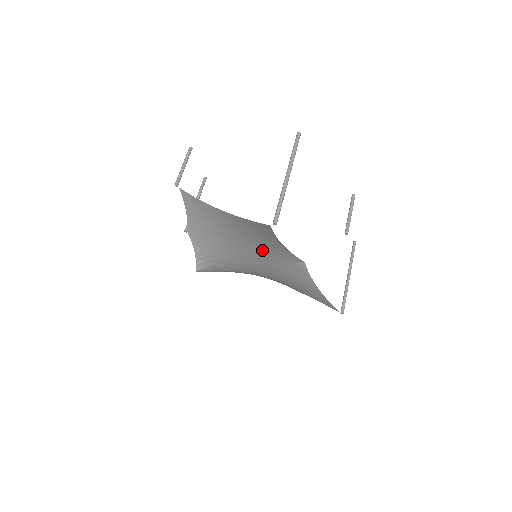
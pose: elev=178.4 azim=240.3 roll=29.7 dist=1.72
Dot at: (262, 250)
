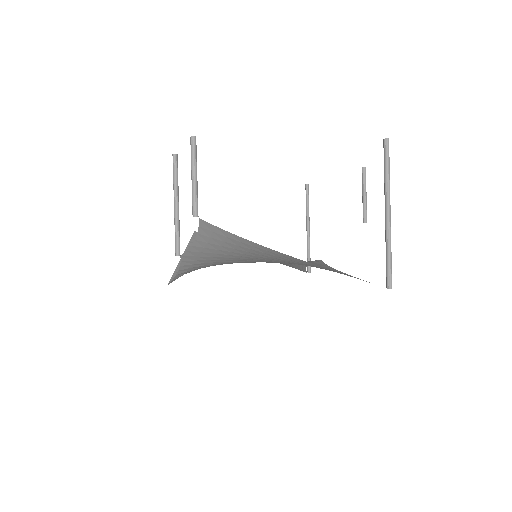
Dot at: occluded
